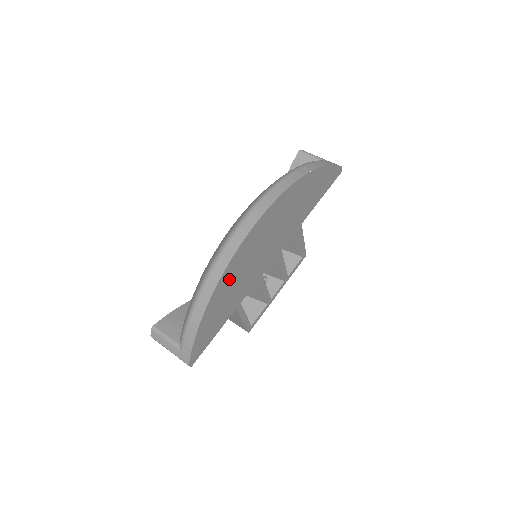
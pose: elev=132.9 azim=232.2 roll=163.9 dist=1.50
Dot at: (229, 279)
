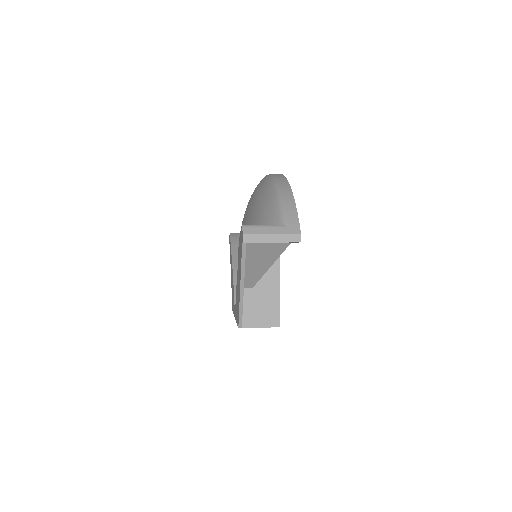
Dot at: occluded
